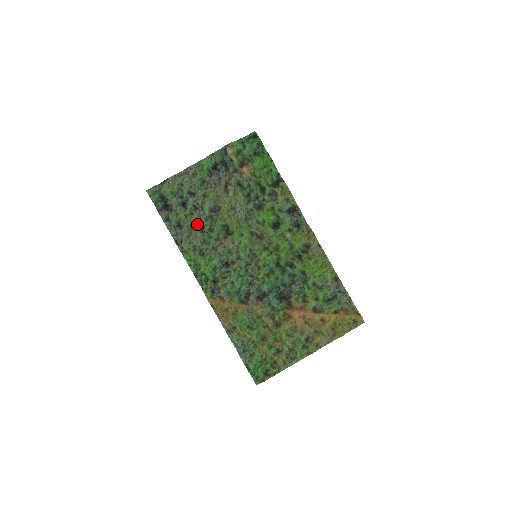
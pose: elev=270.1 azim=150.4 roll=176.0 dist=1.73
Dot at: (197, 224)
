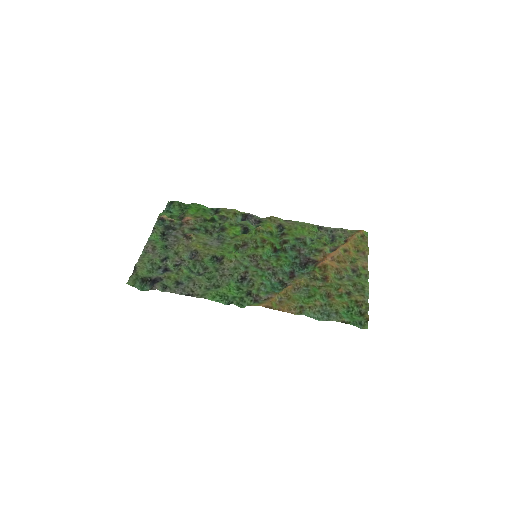
Dot at: (191, 274)
